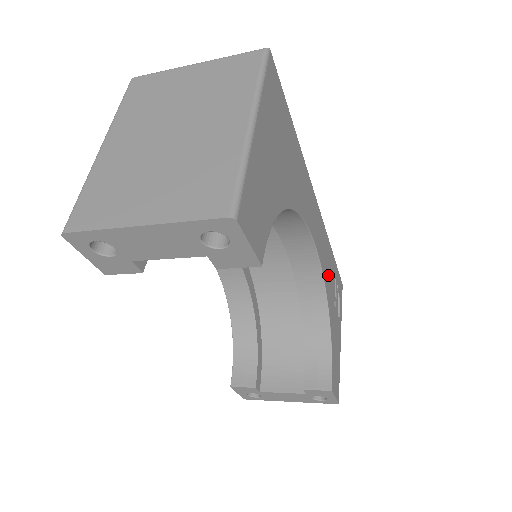
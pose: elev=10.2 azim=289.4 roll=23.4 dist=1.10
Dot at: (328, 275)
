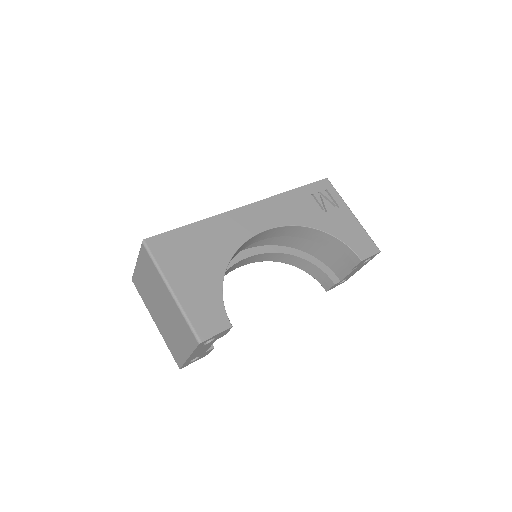
Dot at: (299, 213)
